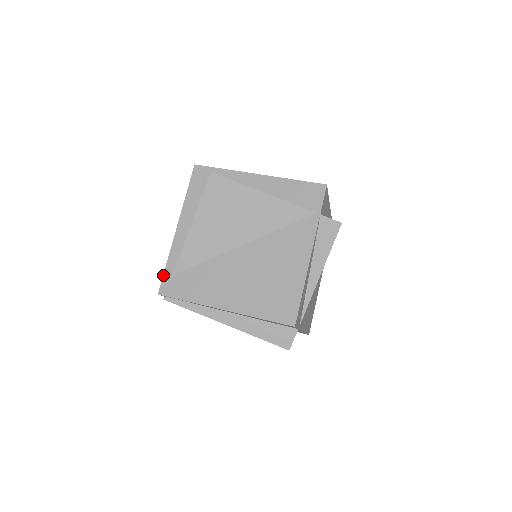
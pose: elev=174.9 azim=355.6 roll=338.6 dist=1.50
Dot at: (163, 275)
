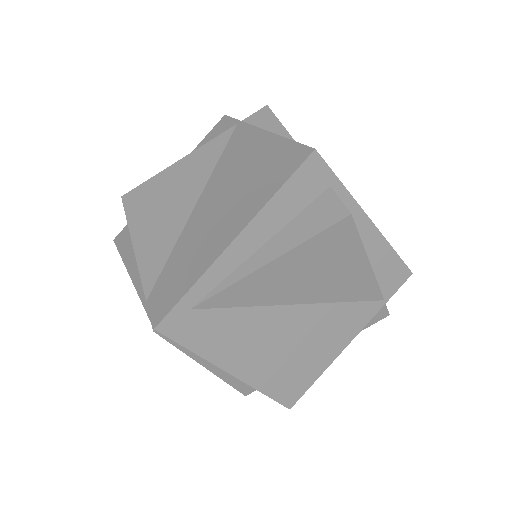
Dot at: (177, 304)
